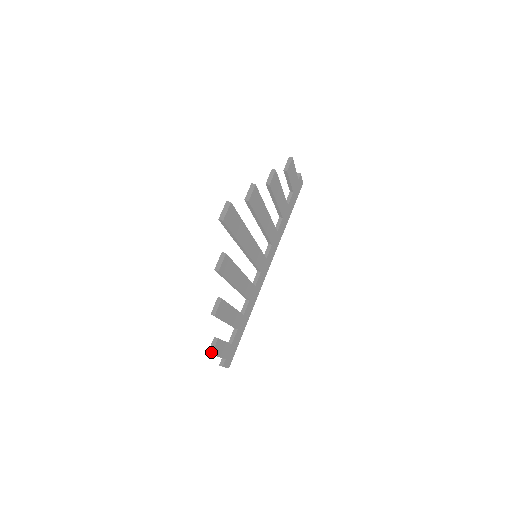
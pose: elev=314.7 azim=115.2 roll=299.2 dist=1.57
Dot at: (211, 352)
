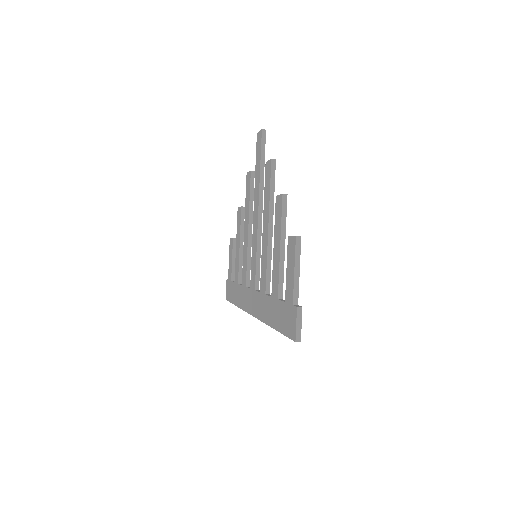
Dot at: occluded
